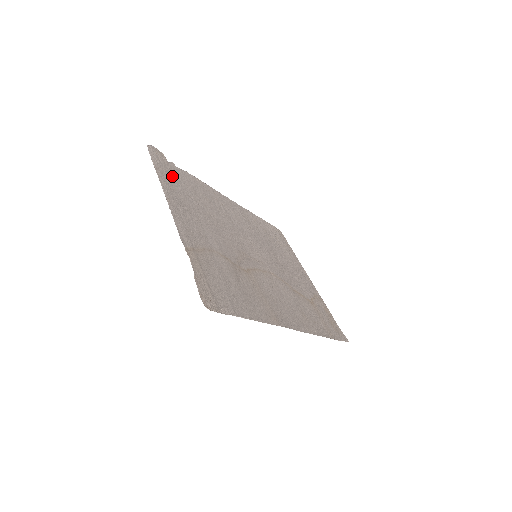
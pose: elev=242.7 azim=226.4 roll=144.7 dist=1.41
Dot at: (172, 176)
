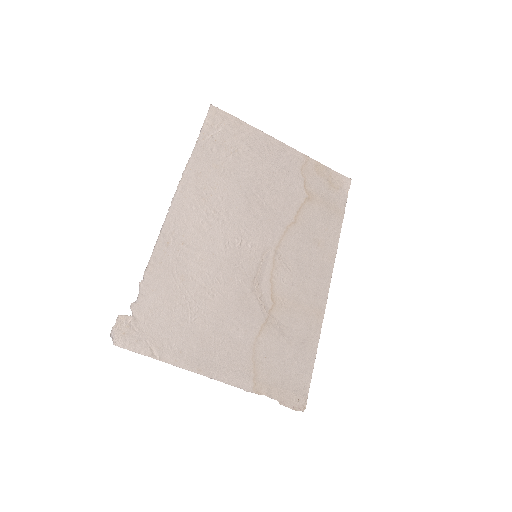
Dot at: (158, 329)
